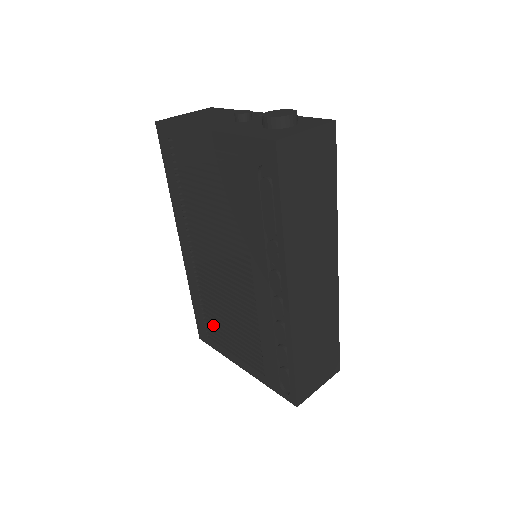
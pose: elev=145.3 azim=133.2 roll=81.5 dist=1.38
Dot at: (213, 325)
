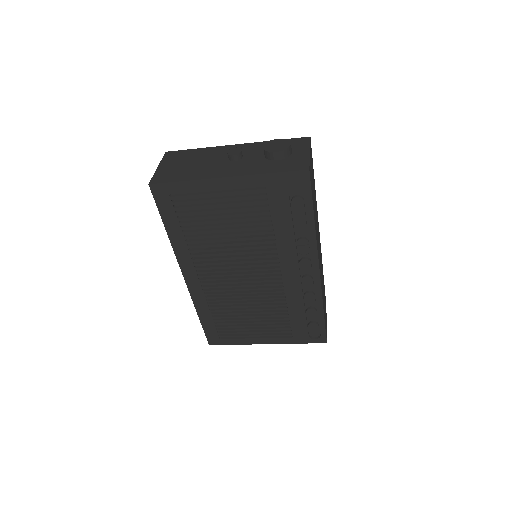
Dot at: (229, 326)
